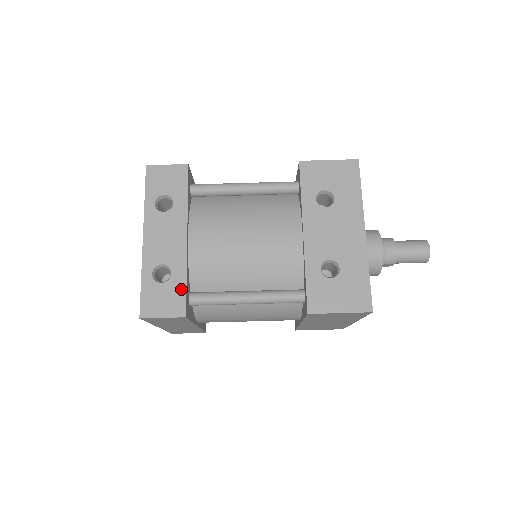
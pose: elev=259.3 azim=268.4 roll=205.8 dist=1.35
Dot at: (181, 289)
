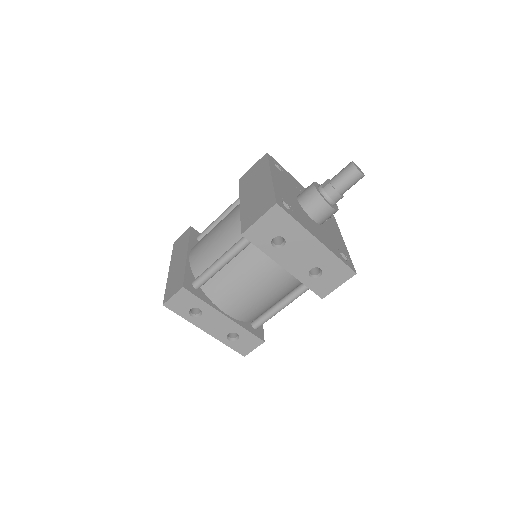
Dot at: (249, 335)
